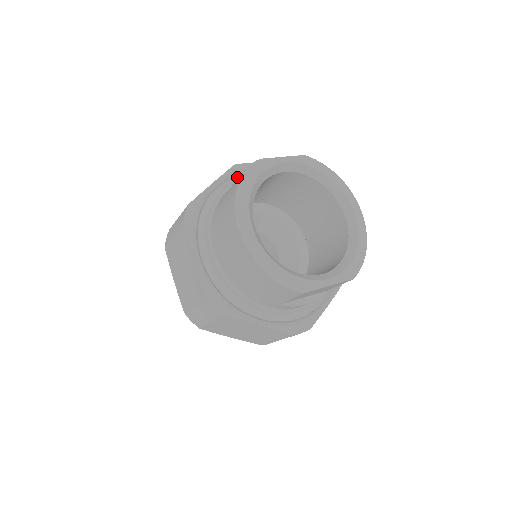
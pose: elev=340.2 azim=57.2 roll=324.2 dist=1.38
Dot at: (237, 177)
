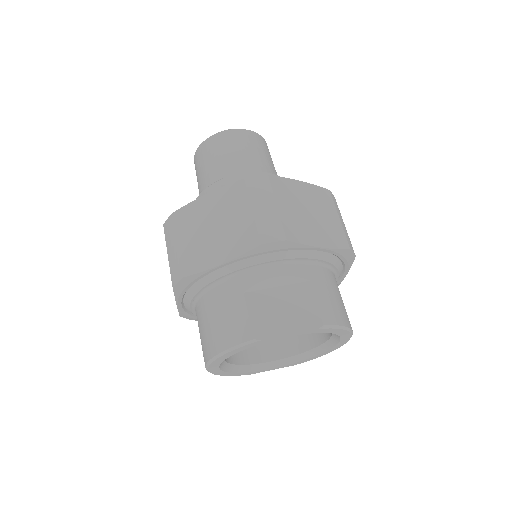
Dot at: (256, 257)
